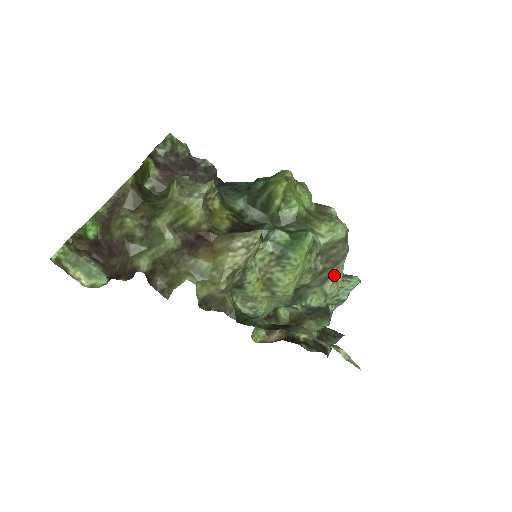
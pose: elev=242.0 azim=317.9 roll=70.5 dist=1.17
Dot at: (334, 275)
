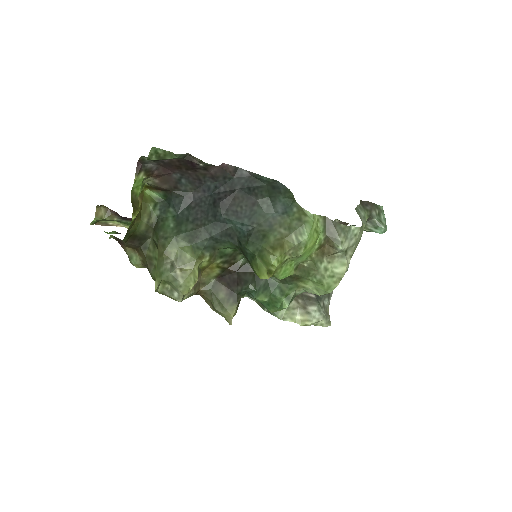
Dot at: occluded
